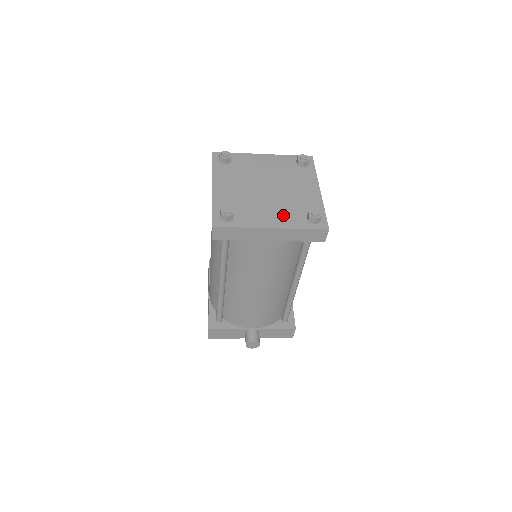
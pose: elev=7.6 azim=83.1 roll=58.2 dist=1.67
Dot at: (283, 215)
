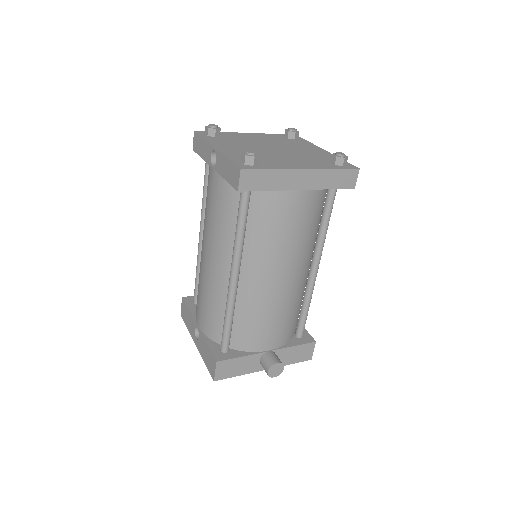
Dot at: (306, 162)
